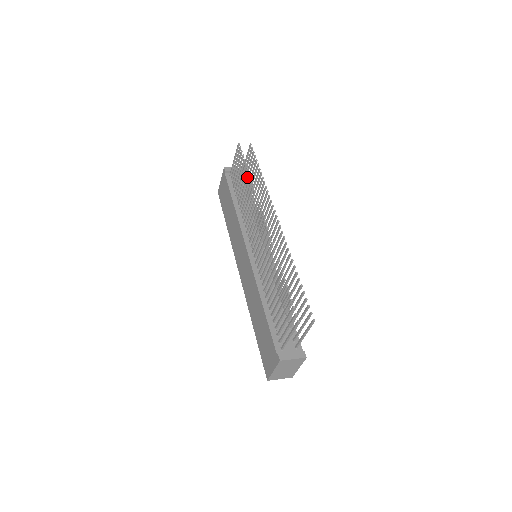
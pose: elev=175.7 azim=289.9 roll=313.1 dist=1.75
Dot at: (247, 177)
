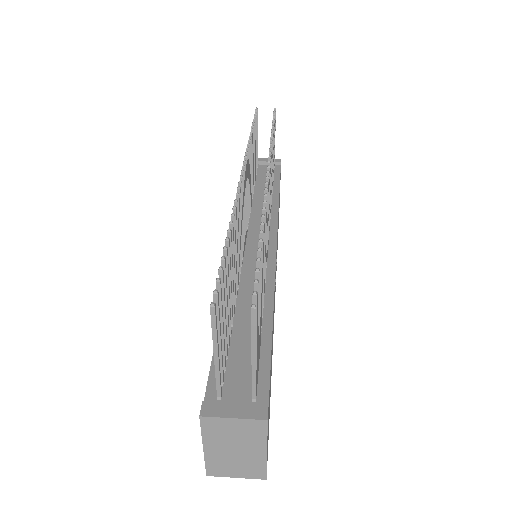
Dot at: occluded
